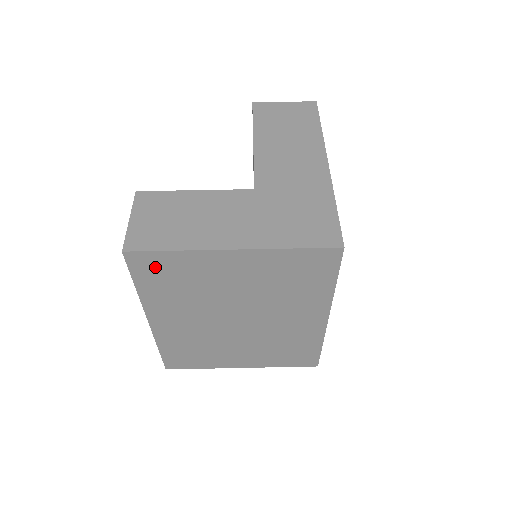
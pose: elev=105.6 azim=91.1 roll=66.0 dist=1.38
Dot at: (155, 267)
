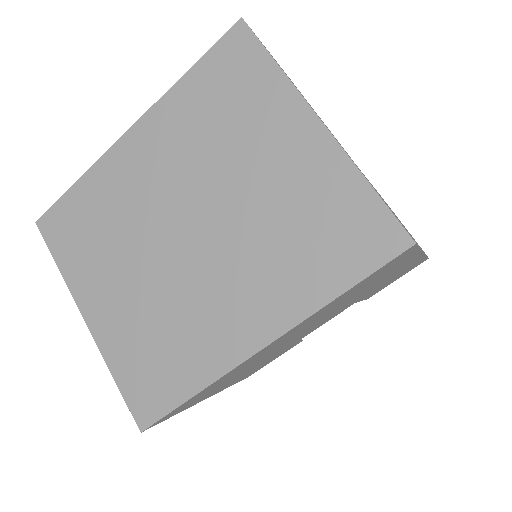
Dot at: (236, 66)
